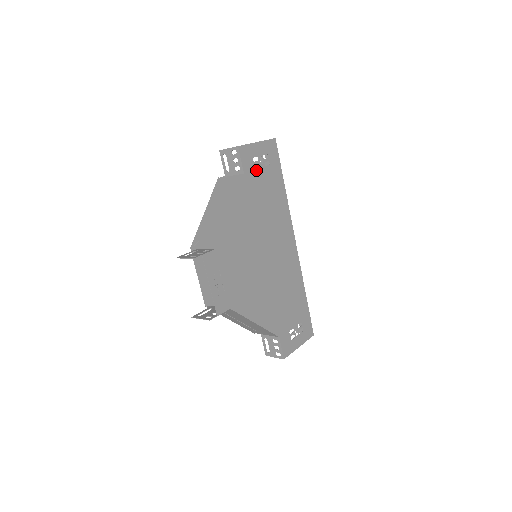
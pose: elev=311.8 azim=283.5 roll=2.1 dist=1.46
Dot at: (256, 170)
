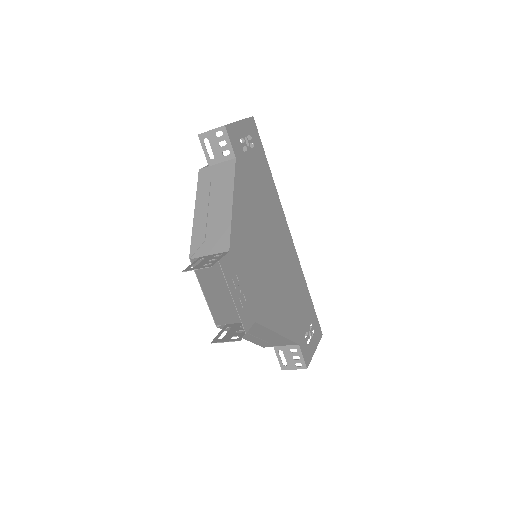
Dot at: (245, 153)
